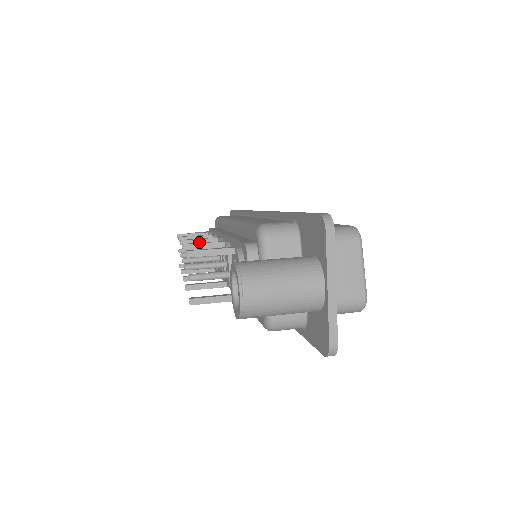
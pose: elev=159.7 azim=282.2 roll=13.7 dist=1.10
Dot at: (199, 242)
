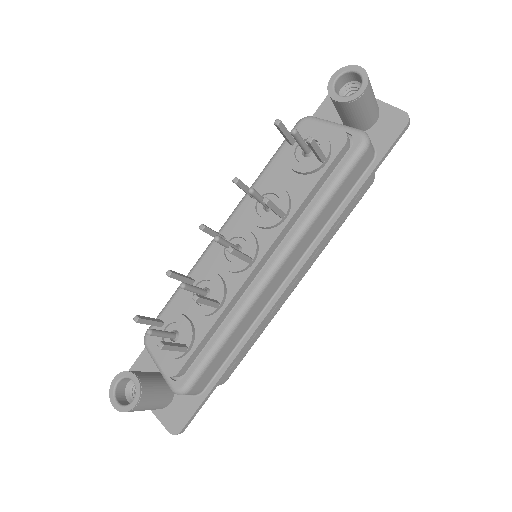
Dot at: (214, 231)
